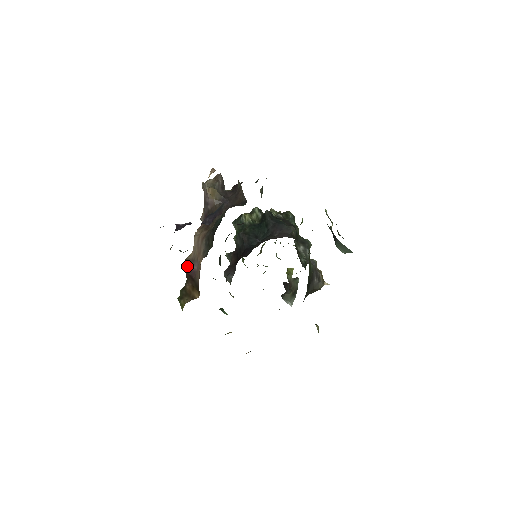
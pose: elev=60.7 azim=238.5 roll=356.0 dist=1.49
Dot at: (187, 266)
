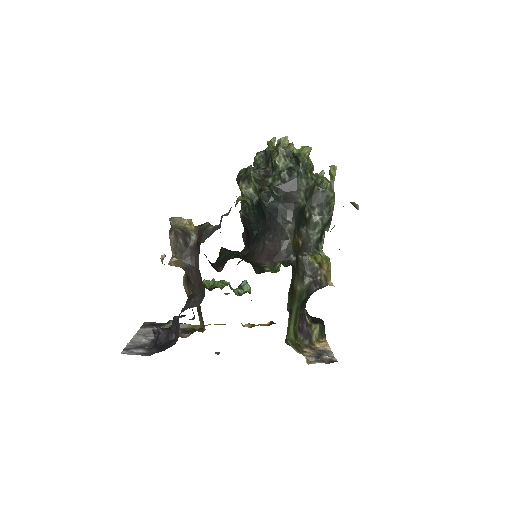
Dot at: occluded
